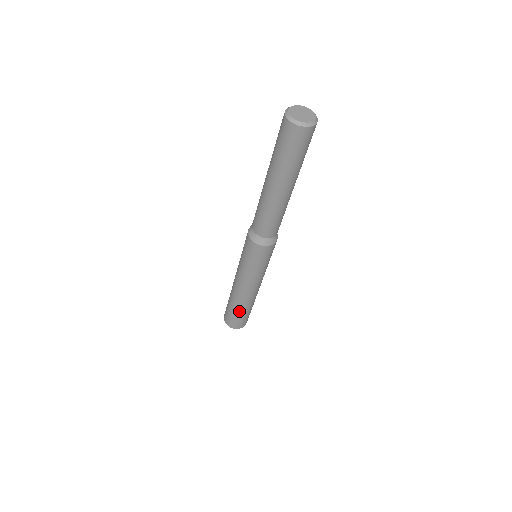
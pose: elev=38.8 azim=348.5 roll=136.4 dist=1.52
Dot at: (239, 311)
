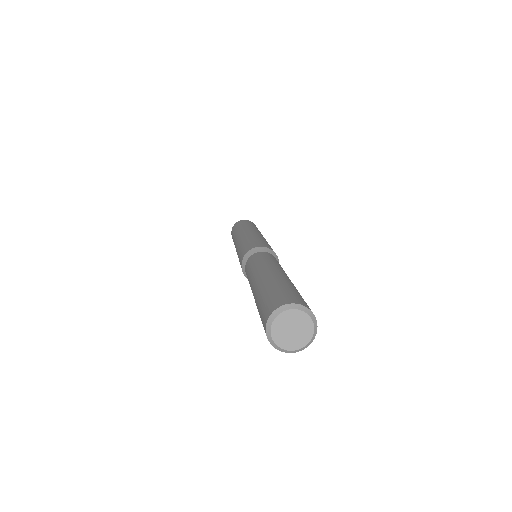
Dot at: occluded
